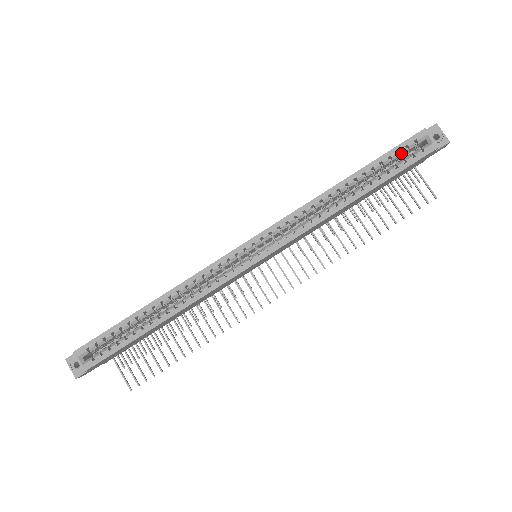
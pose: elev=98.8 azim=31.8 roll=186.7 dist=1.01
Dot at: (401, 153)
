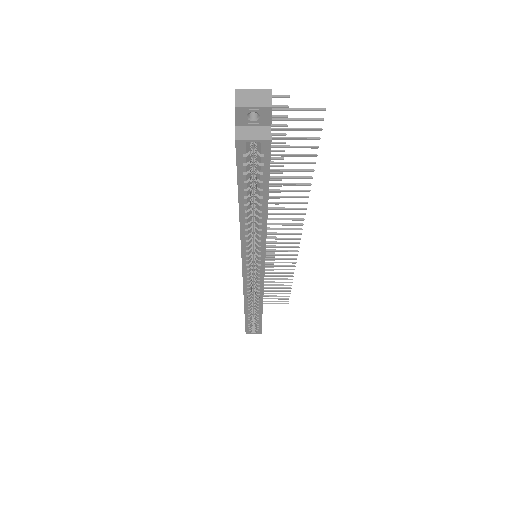
Dot at: (248, 170)
